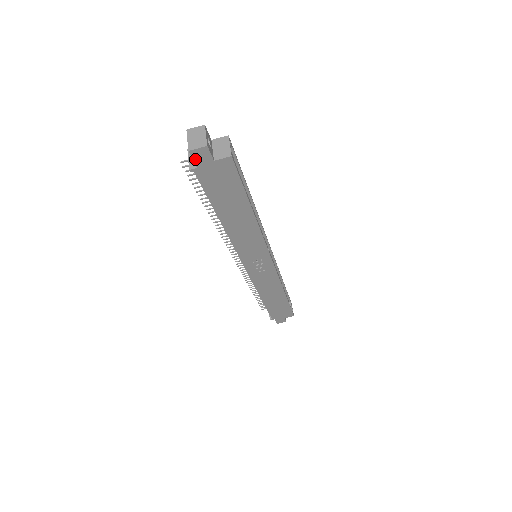
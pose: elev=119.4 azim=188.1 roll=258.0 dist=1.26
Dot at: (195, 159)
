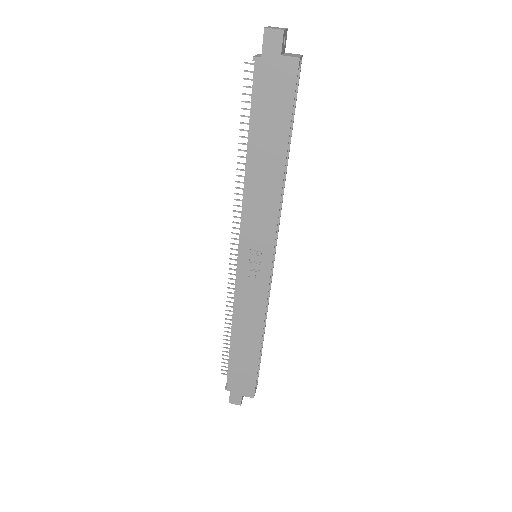
Dot at: (265, 43)
